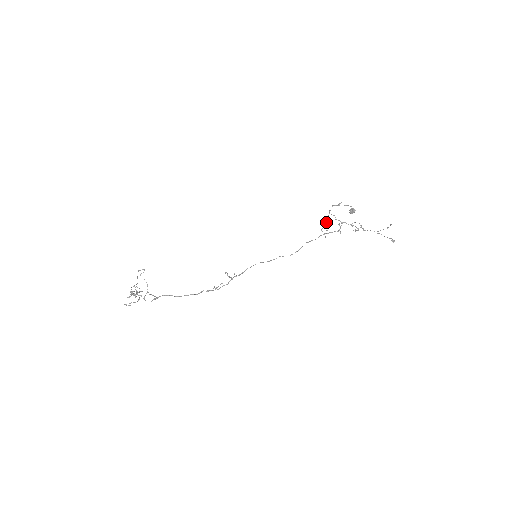
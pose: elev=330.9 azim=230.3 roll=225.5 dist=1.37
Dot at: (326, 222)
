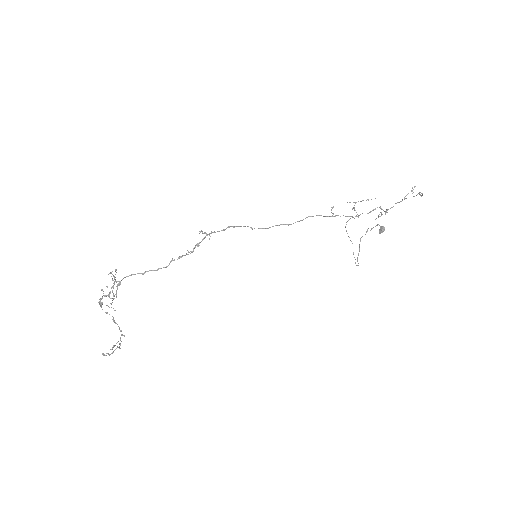
Dot at: occluded
